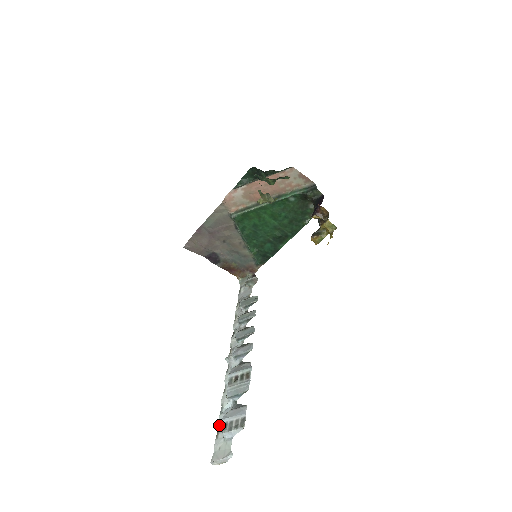
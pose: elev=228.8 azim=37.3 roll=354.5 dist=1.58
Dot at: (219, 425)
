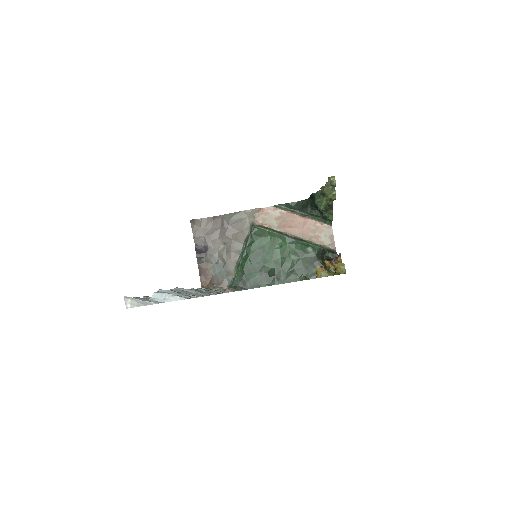
Dot at: (146, 297)
